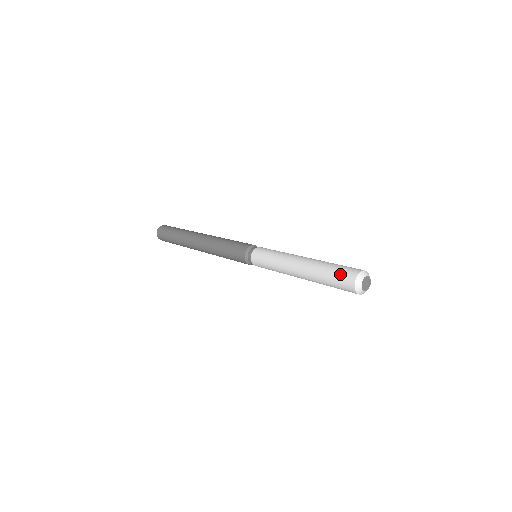
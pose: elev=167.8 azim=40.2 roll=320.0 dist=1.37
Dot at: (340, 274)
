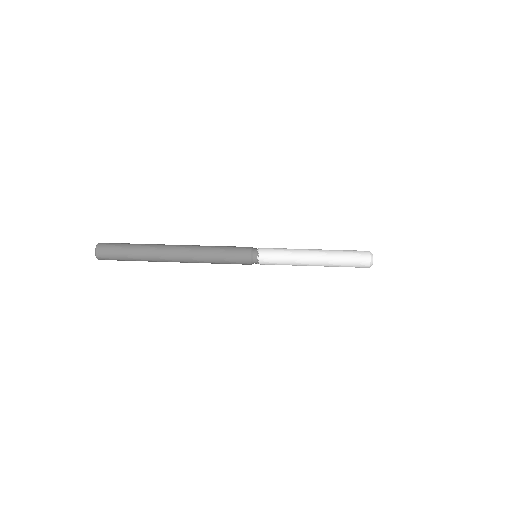
Dot at: (356, 251)
